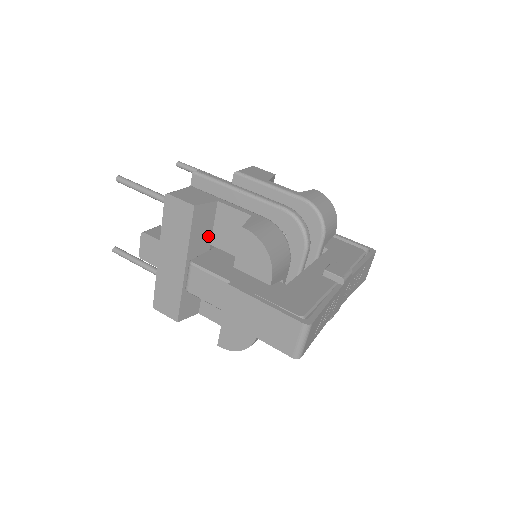
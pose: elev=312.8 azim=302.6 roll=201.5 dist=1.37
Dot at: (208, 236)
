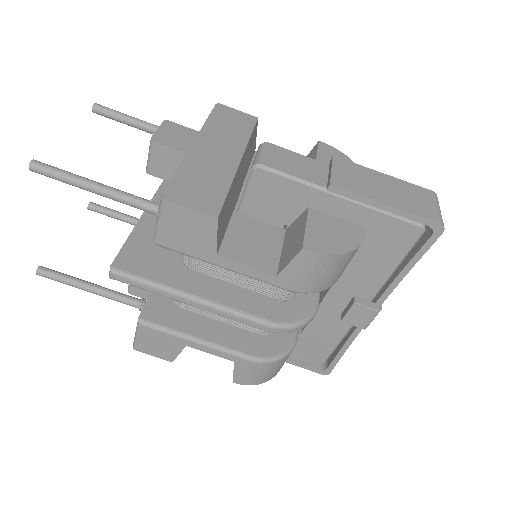
Dot at: occluded
